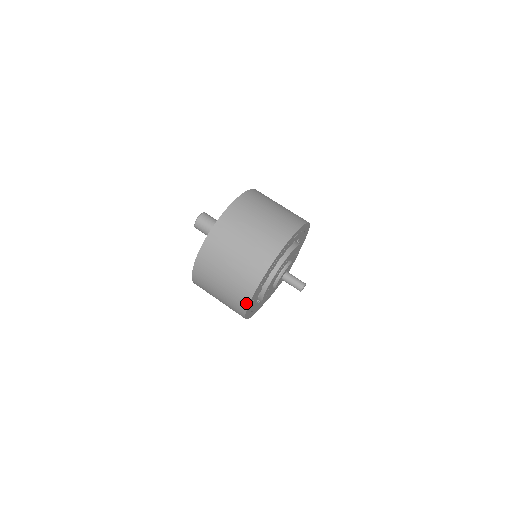
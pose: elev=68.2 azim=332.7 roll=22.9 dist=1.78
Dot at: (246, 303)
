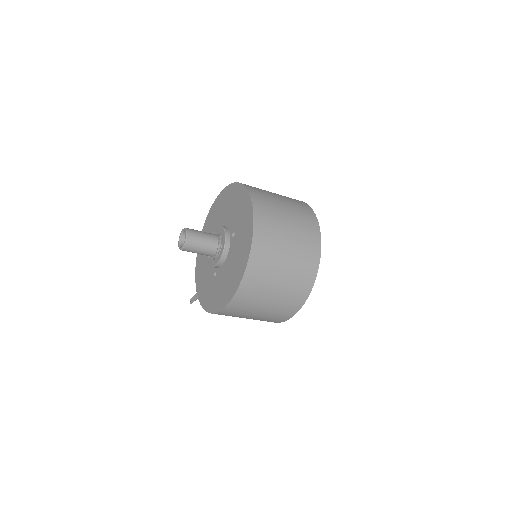
Dot at: (317, 261)
